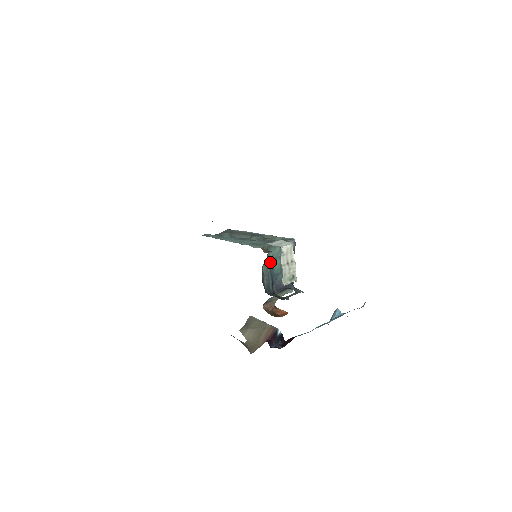
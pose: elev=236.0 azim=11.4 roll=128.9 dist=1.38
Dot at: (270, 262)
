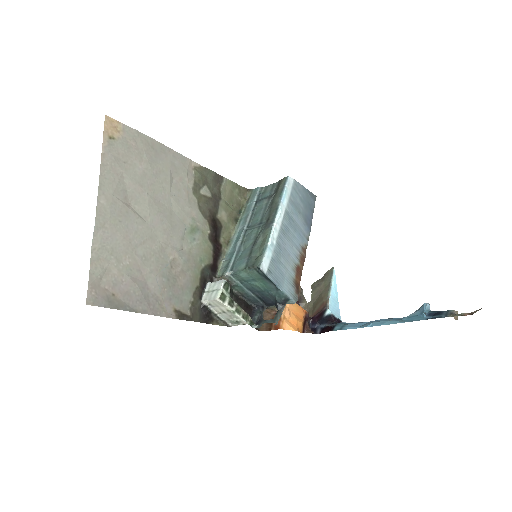
Dot at: (243, 283)
